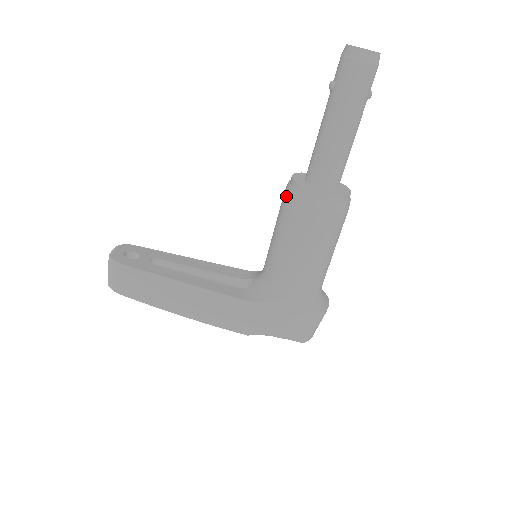
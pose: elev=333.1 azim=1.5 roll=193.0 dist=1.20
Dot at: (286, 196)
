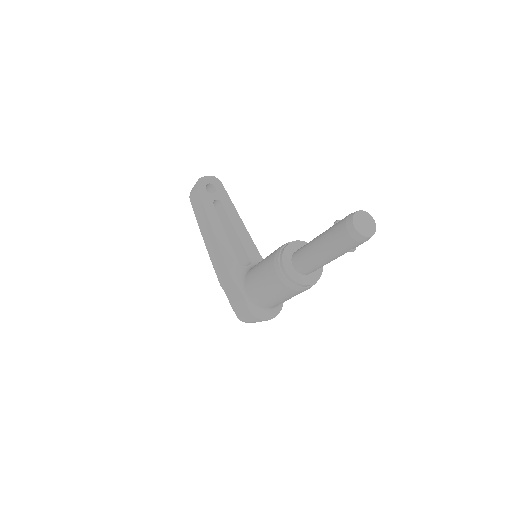
Dot at: (279, 247)
